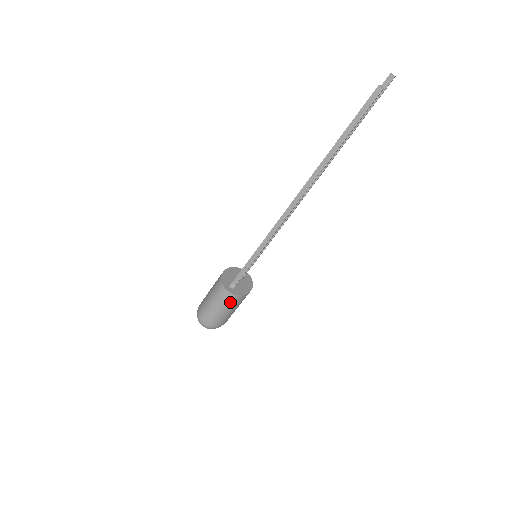
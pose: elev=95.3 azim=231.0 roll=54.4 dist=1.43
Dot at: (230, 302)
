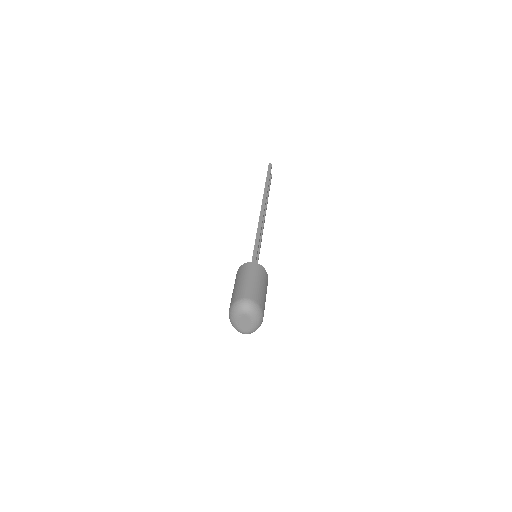
Dot at: (259, 272)
